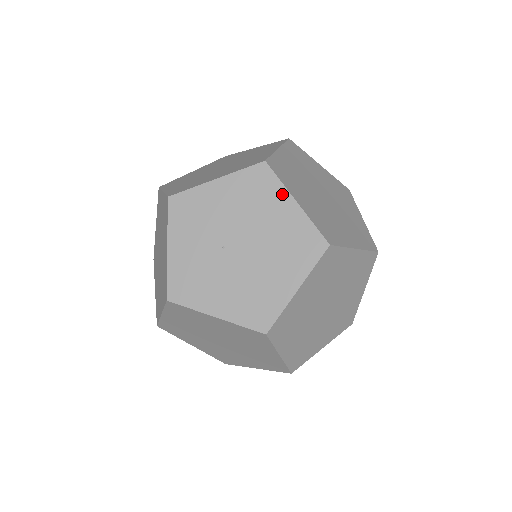
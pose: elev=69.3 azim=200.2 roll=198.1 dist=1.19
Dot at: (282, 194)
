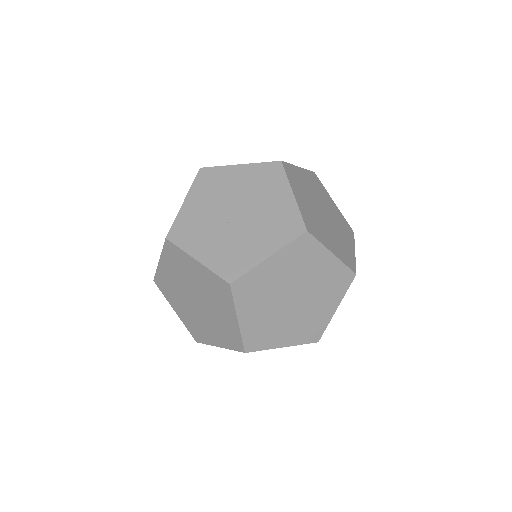
Dot at: (228, 170)
